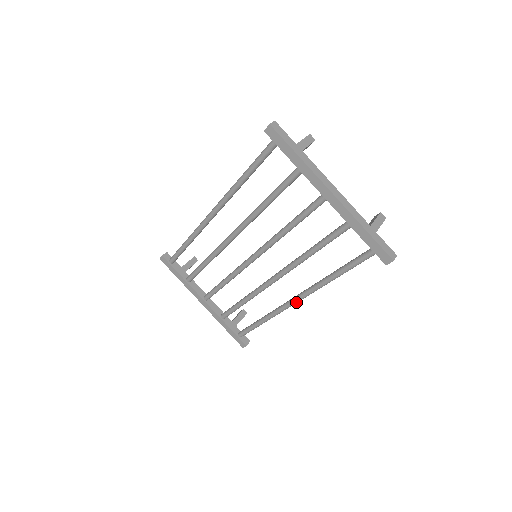
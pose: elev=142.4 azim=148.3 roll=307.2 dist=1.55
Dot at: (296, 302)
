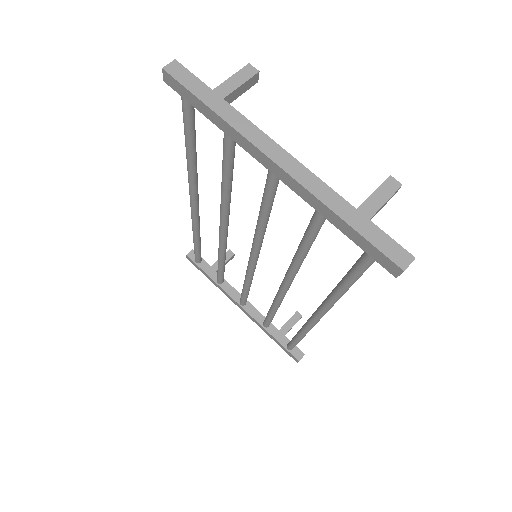
Dot at: (318, 318)
